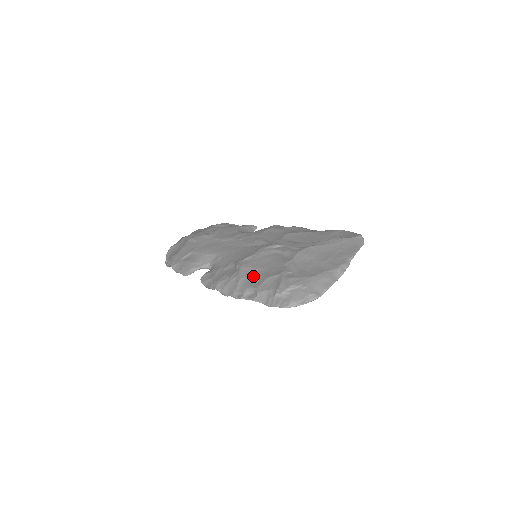
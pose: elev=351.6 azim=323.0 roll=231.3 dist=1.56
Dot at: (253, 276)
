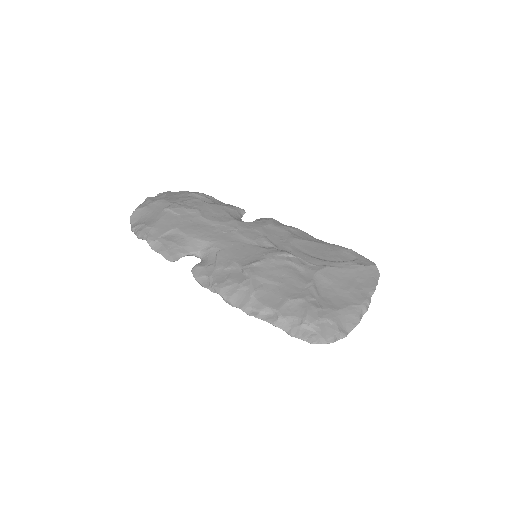
Dot at: (269, 291)
